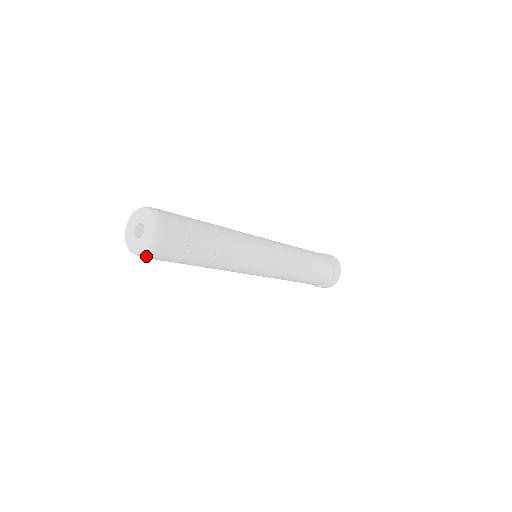
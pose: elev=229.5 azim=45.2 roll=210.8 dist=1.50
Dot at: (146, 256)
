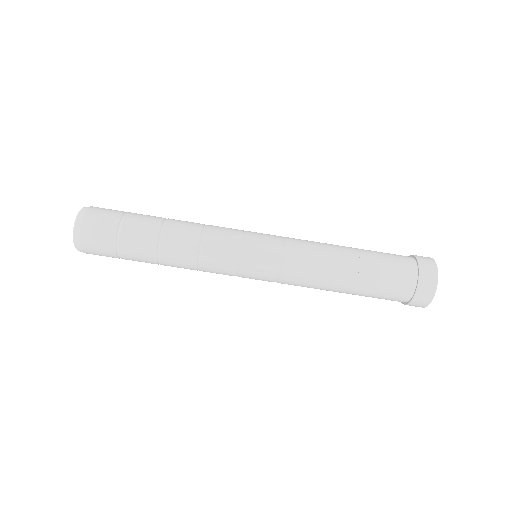
Dot at: occluded
